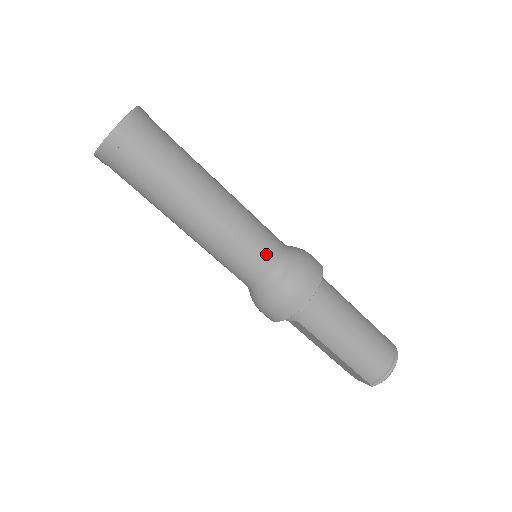
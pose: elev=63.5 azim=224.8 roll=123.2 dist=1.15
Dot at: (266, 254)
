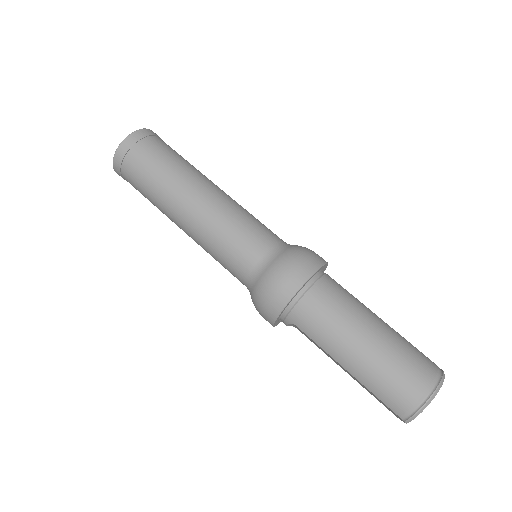
Dot at: (251, 246)
